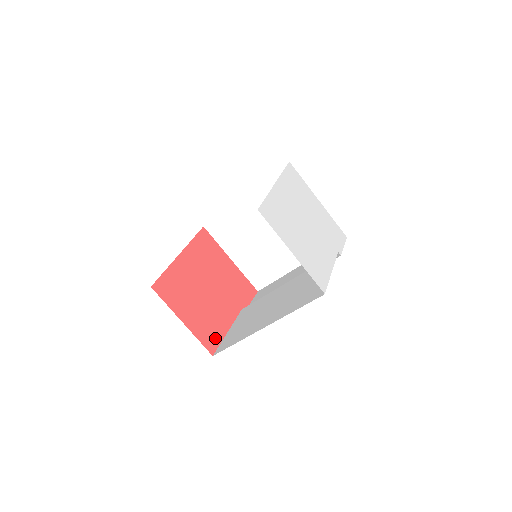
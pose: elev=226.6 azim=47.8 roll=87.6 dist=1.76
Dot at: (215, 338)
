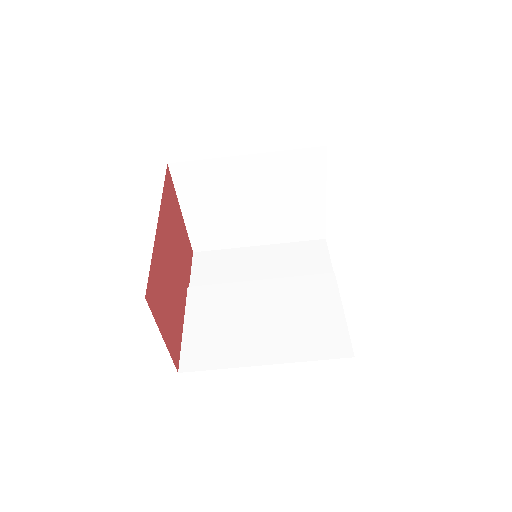
Dot at: (178, 344)
